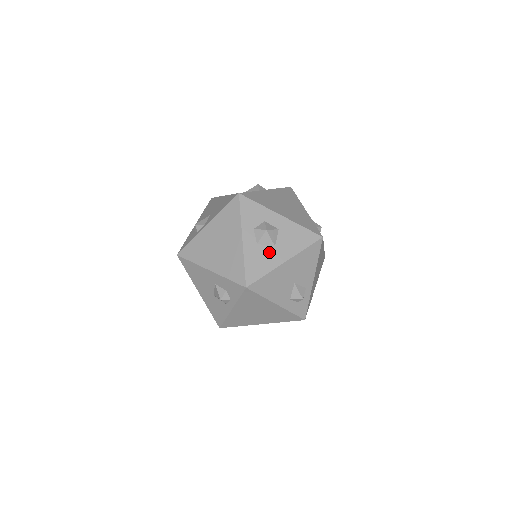
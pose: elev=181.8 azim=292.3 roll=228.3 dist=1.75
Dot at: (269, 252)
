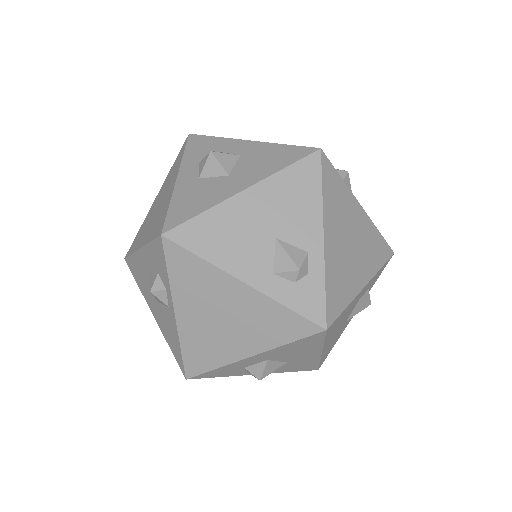
Dot at: (216, 184)
